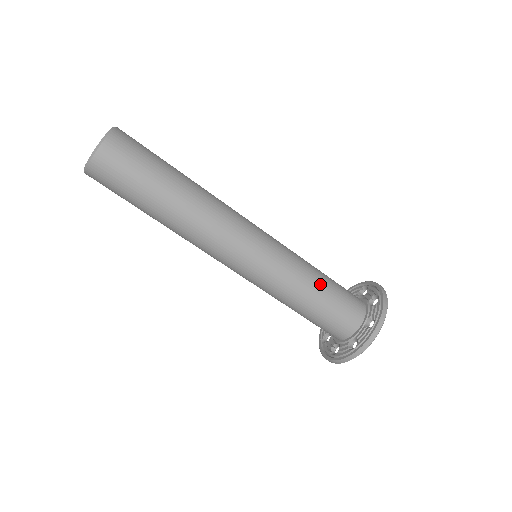
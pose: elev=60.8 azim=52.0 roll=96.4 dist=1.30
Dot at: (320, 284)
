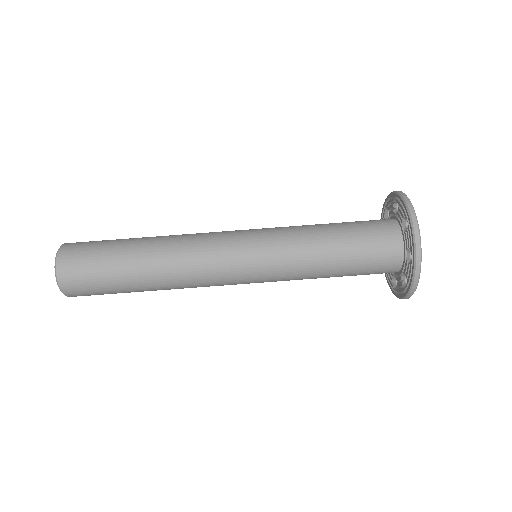
Dot at: occluded
